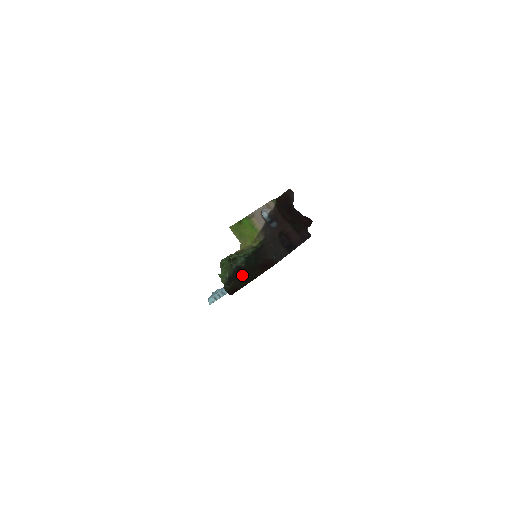
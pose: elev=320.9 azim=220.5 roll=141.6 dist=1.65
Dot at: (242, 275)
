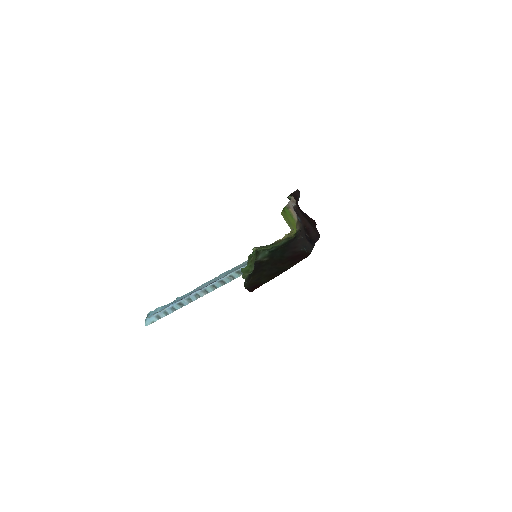
Dot at: (264, 270)
